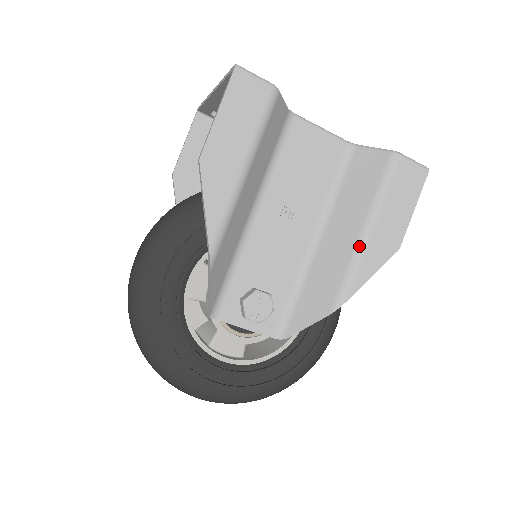
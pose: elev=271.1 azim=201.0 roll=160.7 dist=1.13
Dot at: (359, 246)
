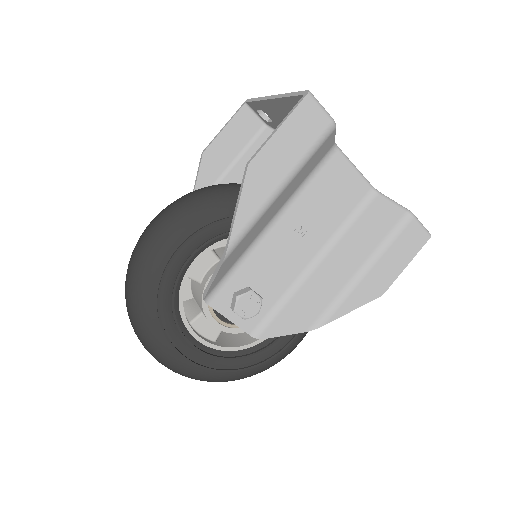
Dot at: (352, 282)
